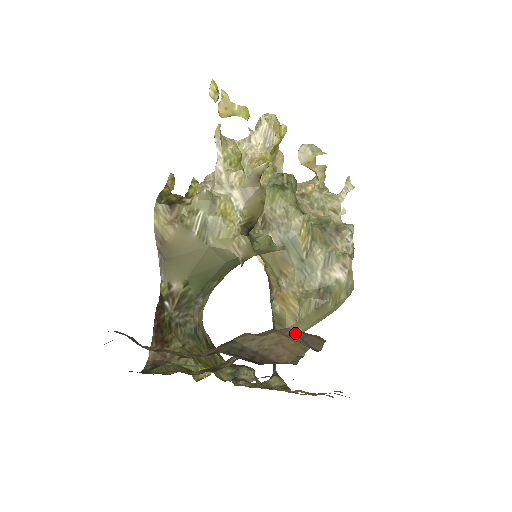
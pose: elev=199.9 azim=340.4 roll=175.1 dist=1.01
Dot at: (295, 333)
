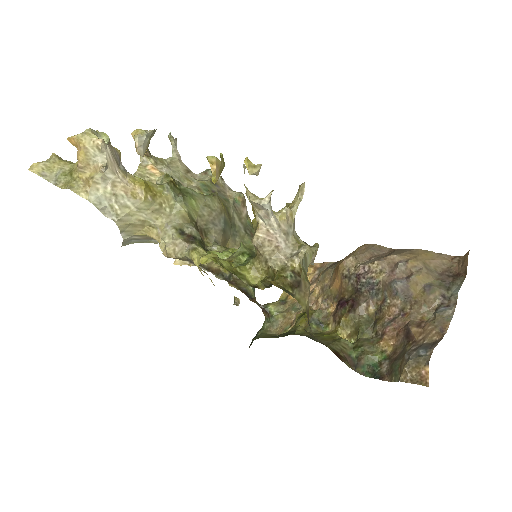
Dot at: (394, 254)
